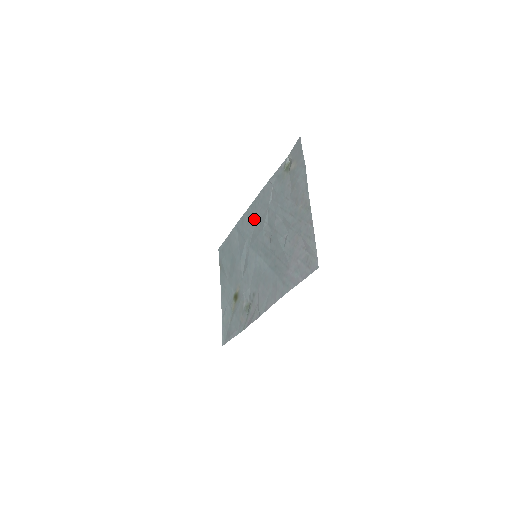
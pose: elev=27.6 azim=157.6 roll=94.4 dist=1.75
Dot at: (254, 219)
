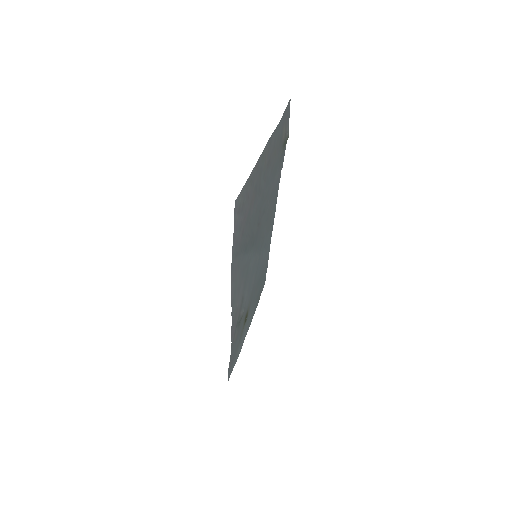
Dot at: (269, 221)
